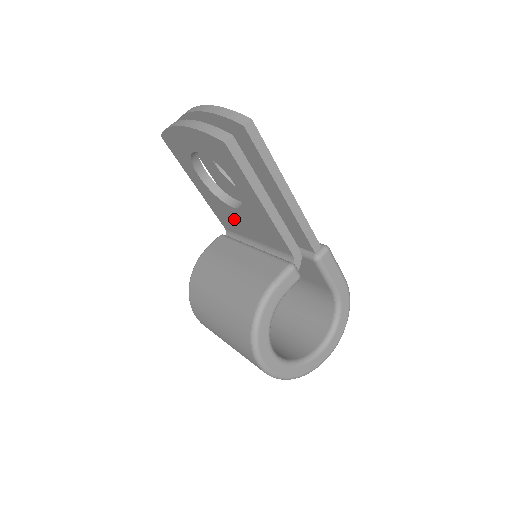
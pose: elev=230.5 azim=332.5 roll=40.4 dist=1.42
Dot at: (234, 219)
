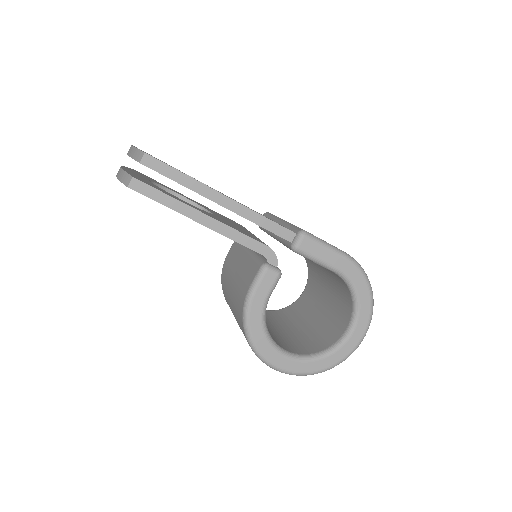
Dot at: occluded
